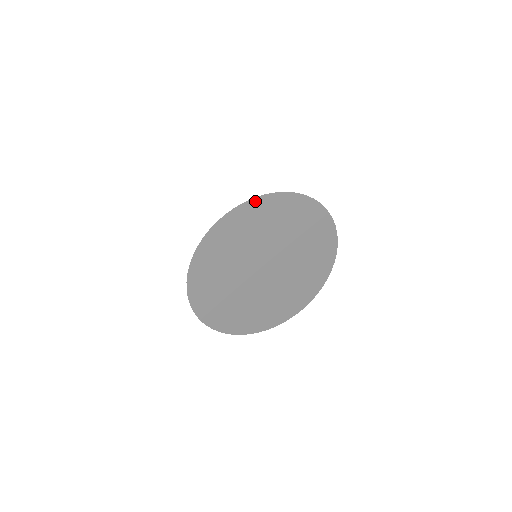
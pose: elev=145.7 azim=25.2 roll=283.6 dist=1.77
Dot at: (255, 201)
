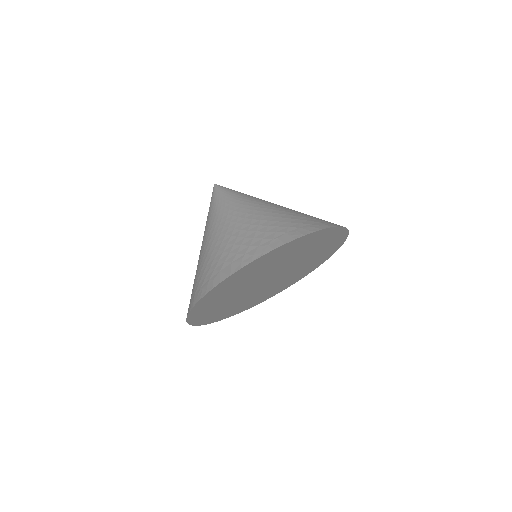
Dot at: (264, 256)
